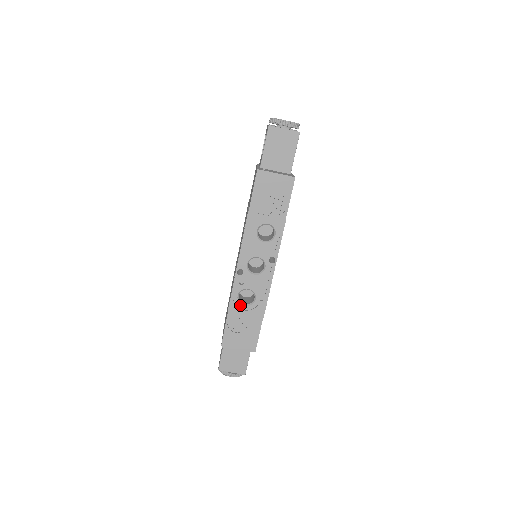
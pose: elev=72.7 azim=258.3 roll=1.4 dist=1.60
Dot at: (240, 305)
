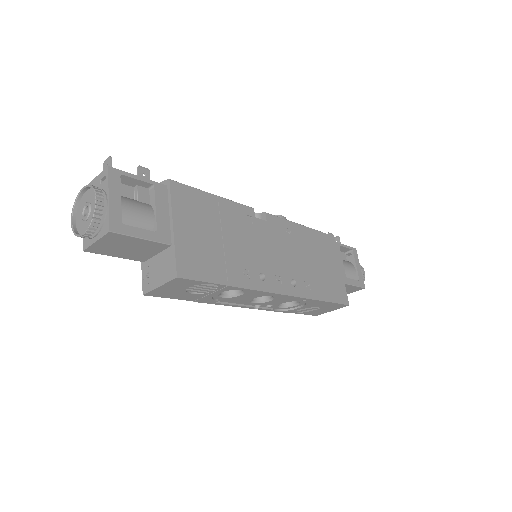
Dot at: (292, 307)
